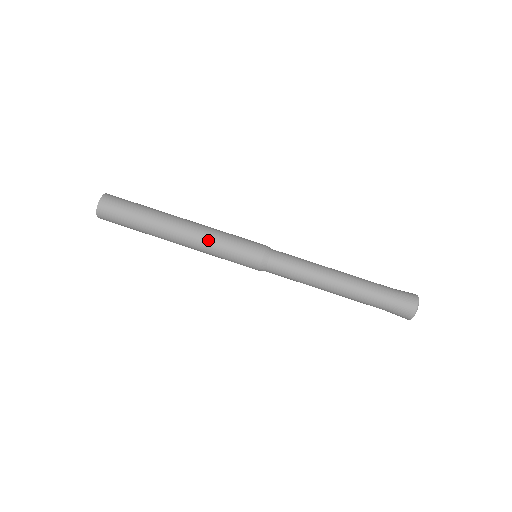
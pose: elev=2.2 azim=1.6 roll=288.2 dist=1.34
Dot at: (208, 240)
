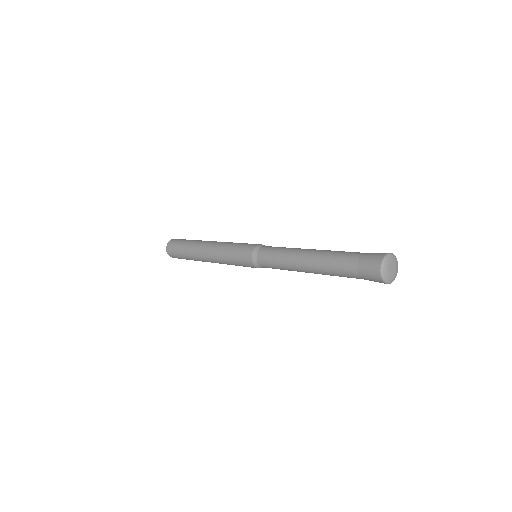
Dot at: (219, 258)
